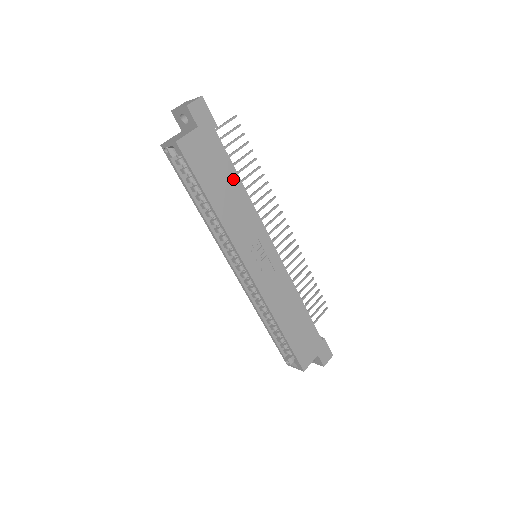
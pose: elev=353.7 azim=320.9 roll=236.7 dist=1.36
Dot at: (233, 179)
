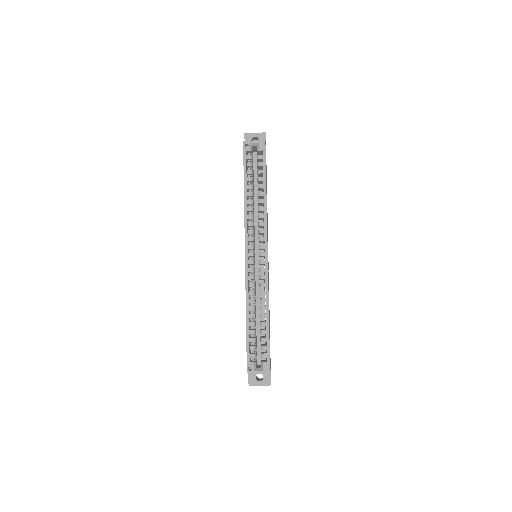
Dot at: occluded
